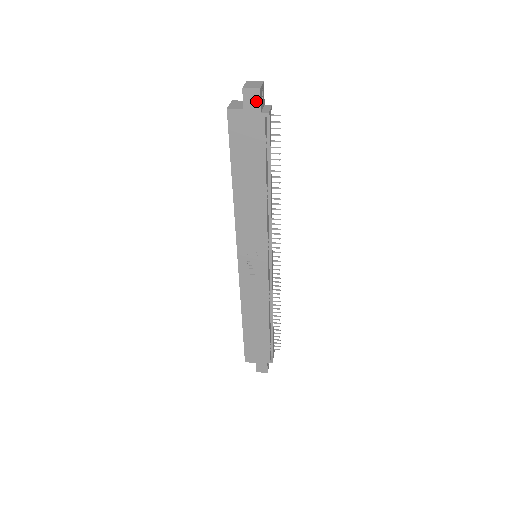
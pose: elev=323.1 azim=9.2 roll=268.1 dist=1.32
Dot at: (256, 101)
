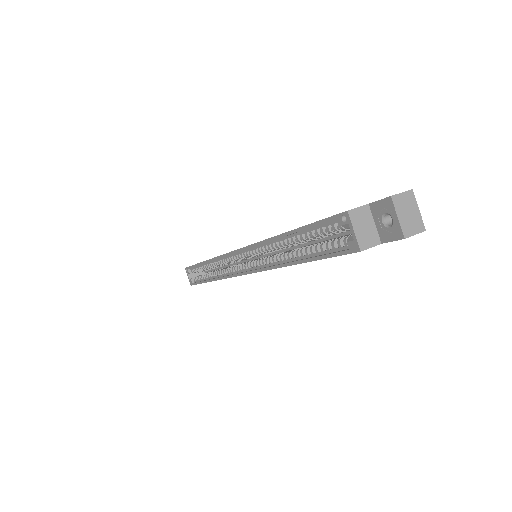
Dot at: occluded
